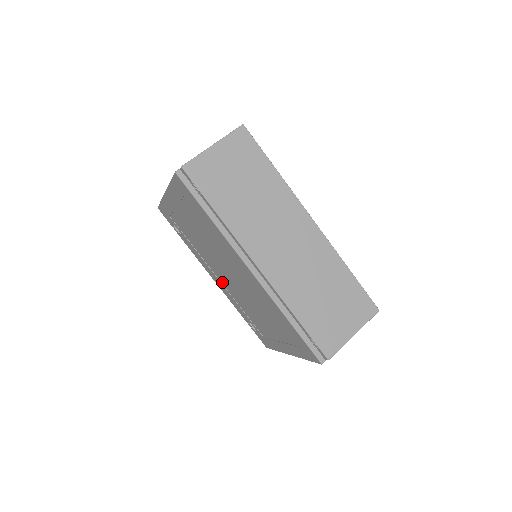
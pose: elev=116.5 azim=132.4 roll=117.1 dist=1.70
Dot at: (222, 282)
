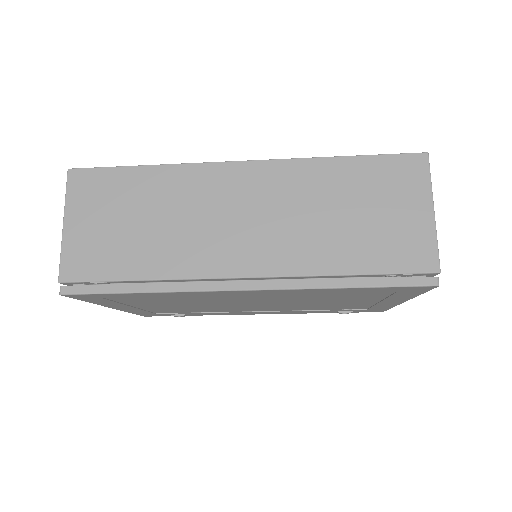
Dot at: (267, 310)
